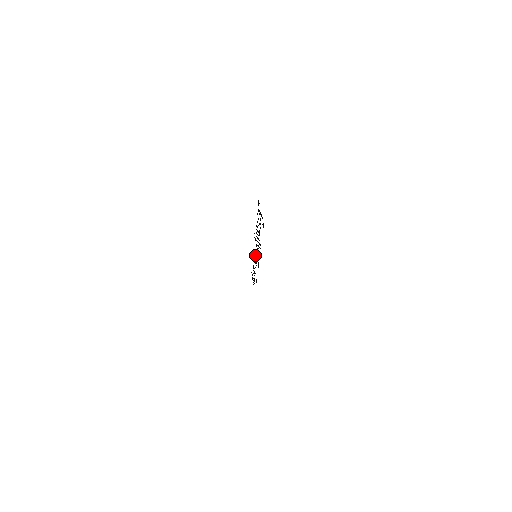
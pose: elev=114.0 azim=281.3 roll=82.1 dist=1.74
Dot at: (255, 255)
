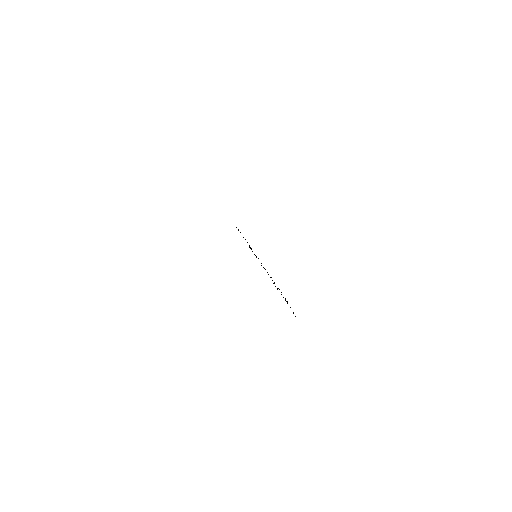
Dot at: occluded
